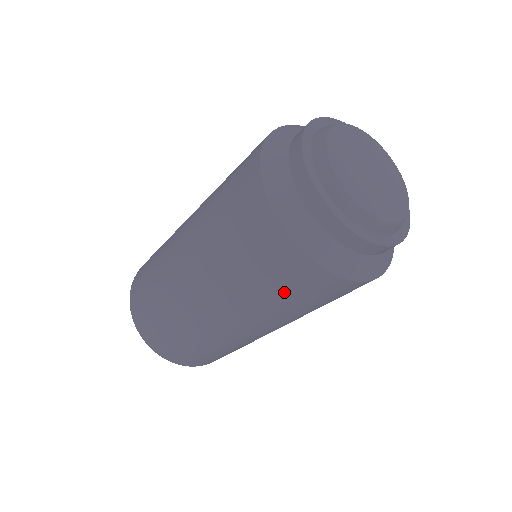
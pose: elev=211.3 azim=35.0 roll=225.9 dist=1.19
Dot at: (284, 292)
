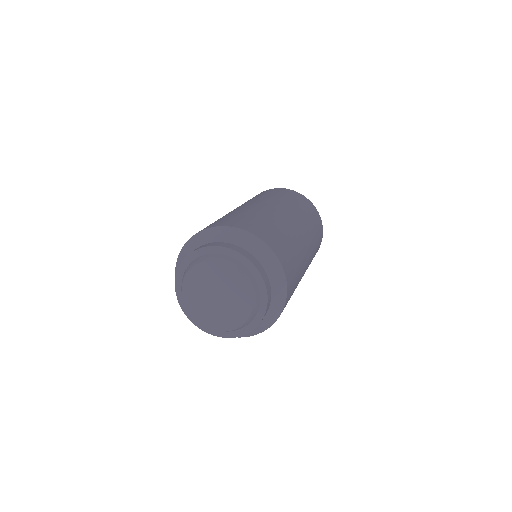
Dot at: occluded
